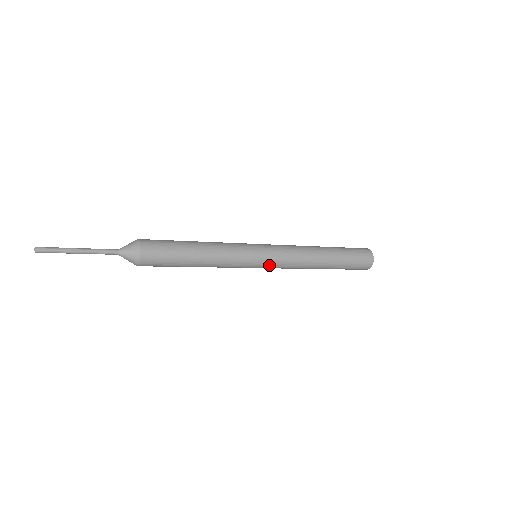
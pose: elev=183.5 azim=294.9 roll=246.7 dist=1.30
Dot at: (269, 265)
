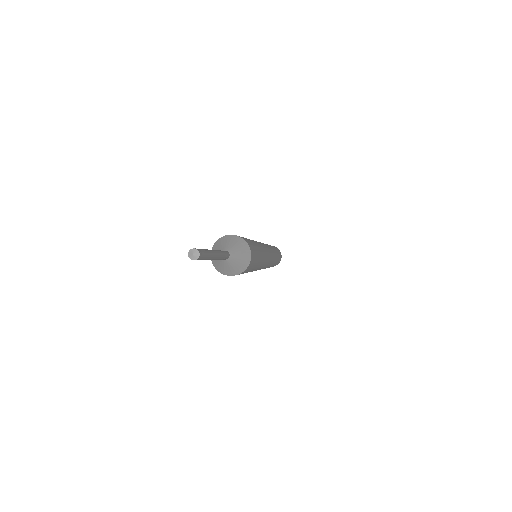
Dot at: occluded
